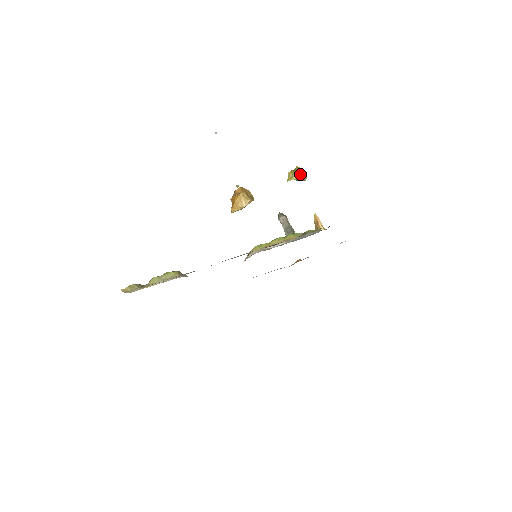
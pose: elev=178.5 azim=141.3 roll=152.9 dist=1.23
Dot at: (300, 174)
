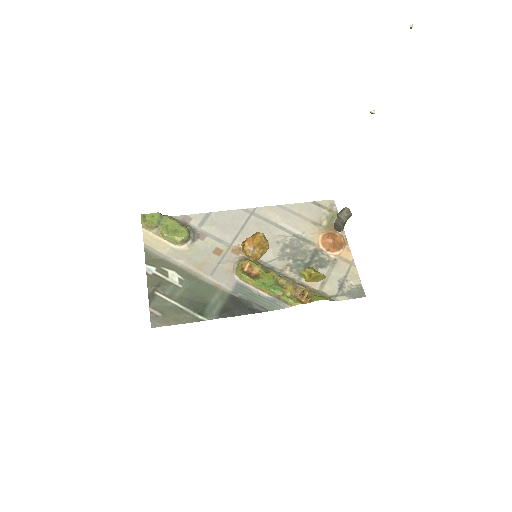
Dot at: (313, 279)
